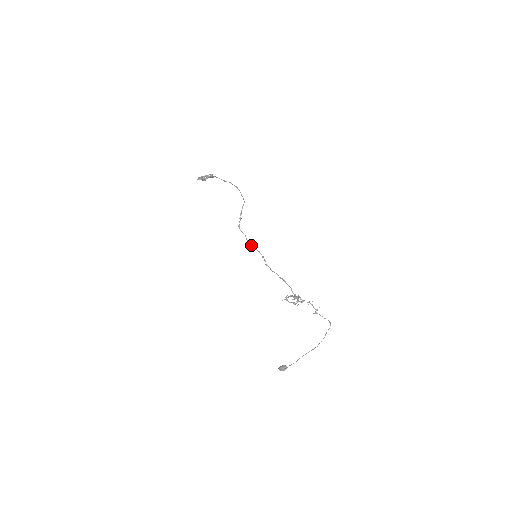
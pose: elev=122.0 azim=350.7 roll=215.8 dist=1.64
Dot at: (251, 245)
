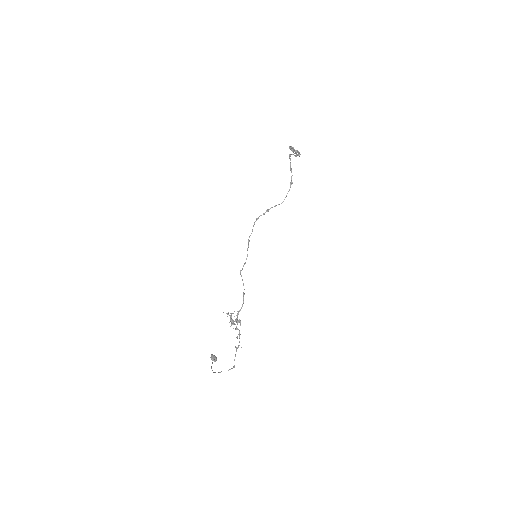
Dot at: (248, 244)
